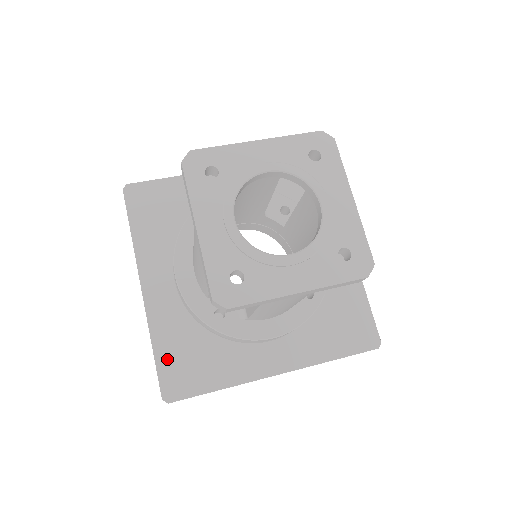
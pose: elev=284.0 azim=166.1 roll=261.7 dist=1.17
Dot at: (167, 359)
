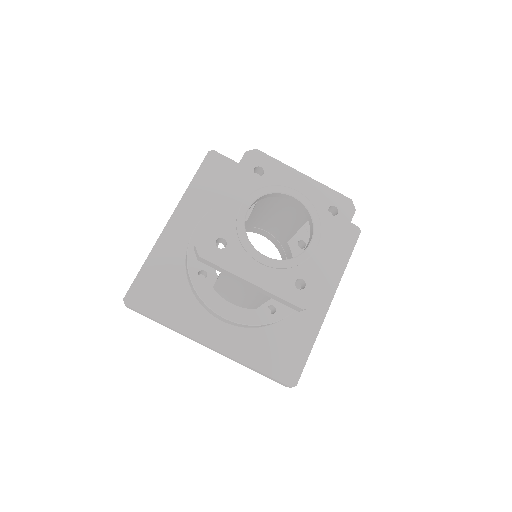
Dot at: (269, 365)
